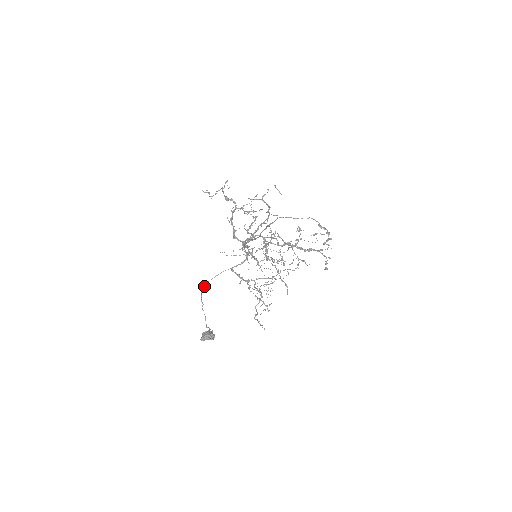
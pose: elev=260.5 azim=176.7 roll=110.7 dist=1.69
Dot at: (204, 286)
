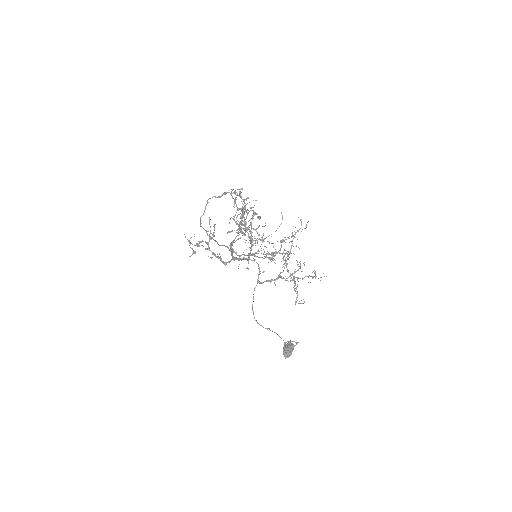
Dot at: occluded
